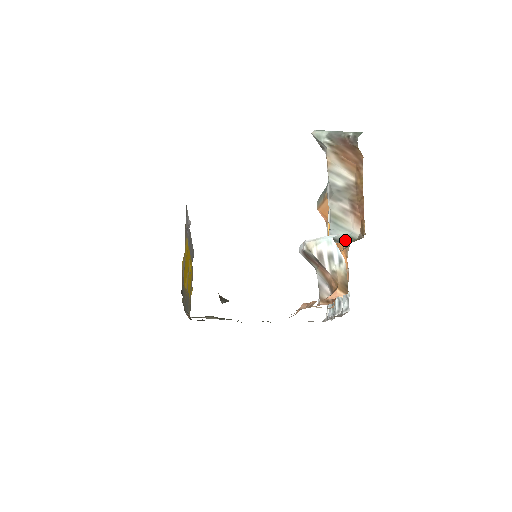
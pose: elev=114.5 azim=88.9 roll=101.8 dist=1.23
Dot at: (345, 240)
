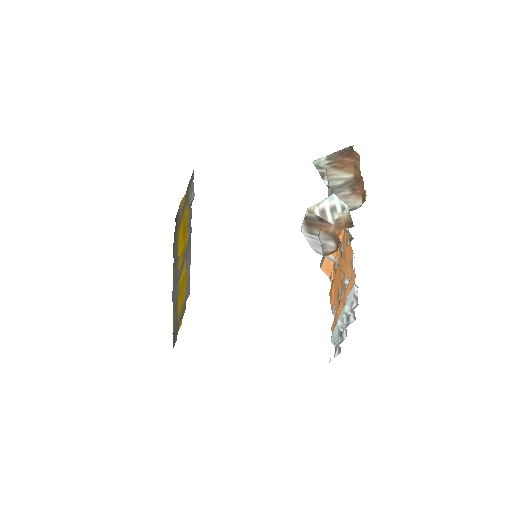
Dot at: occluded
